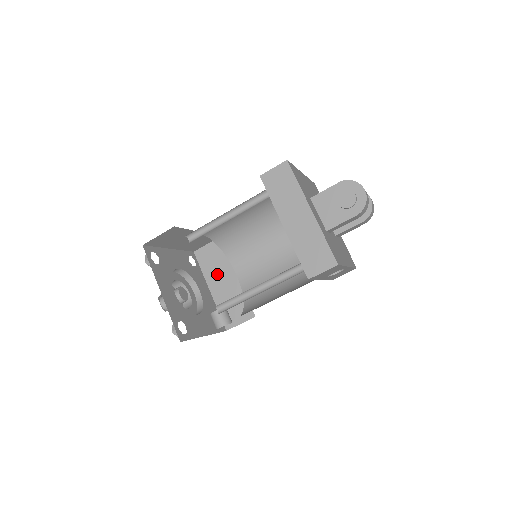
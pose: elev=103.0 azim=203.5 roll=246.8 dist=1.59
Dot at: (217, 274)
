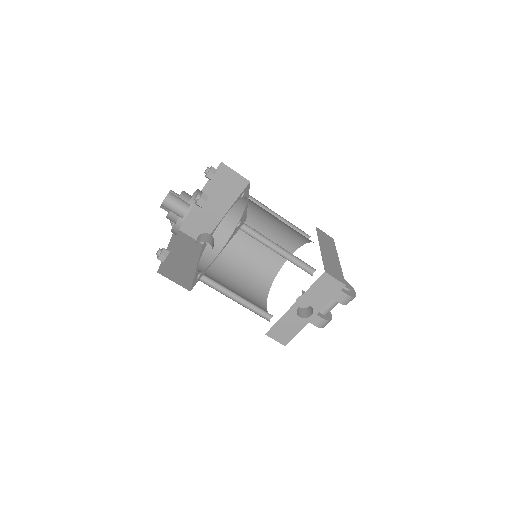
Dot at: (182, 250)
